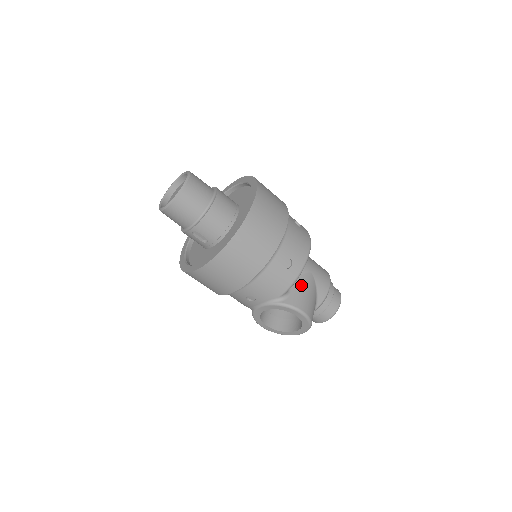
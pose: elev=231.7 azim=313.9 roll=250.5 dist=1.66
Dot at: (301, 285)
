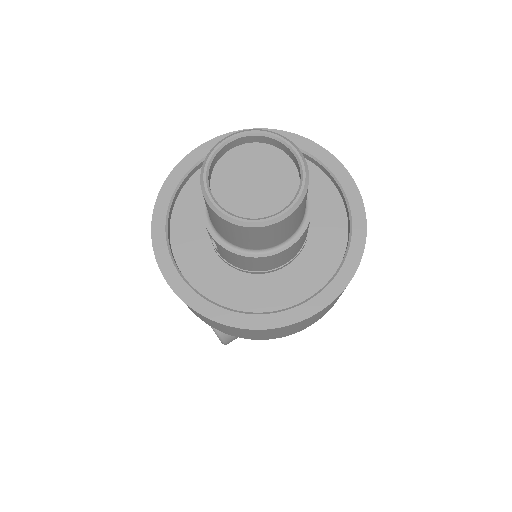
Dot at: occluded
